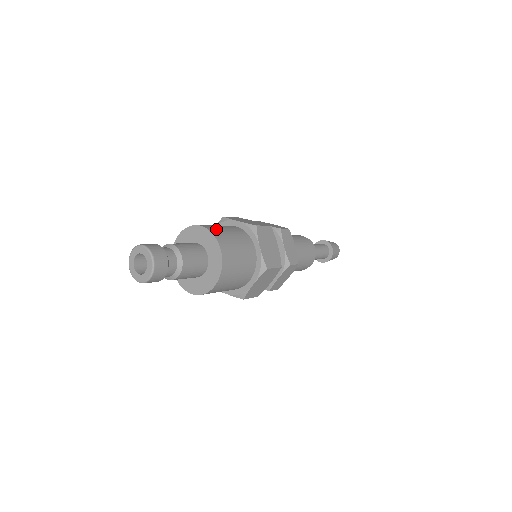
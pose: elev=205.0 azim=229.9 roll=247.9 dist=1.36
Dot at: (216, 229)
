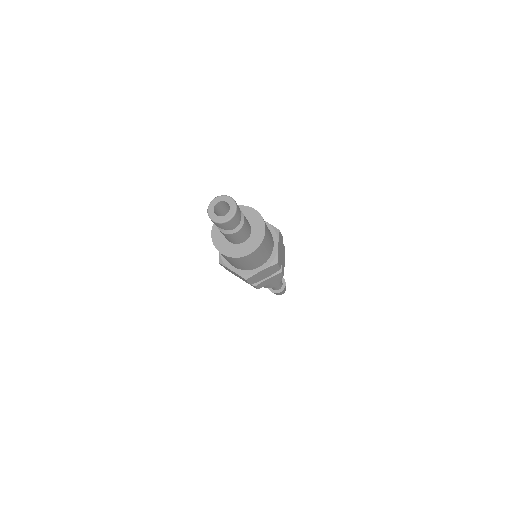
Dot at: occluded
